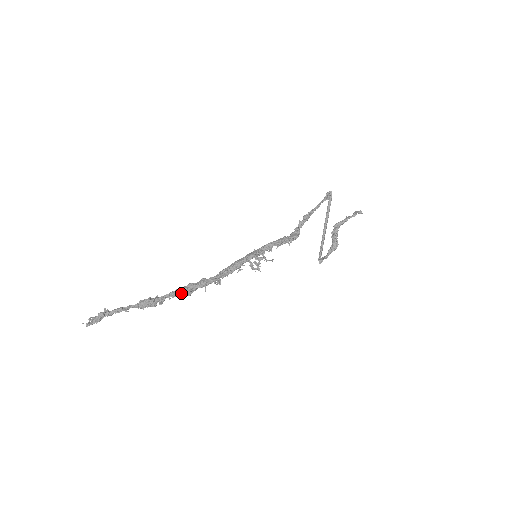
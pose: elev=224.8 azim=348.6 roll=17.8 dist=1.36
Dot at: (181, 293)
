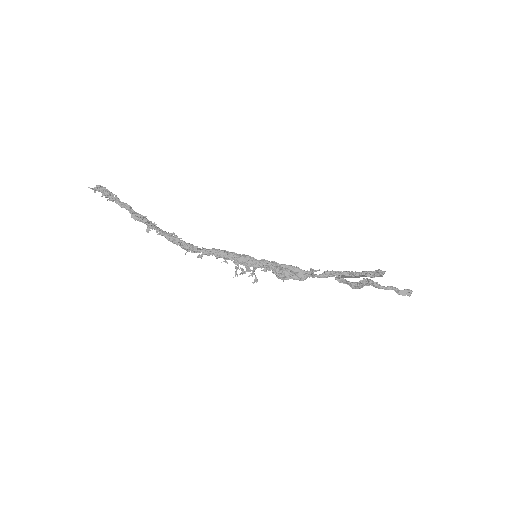
Dot at: (167, 237)
